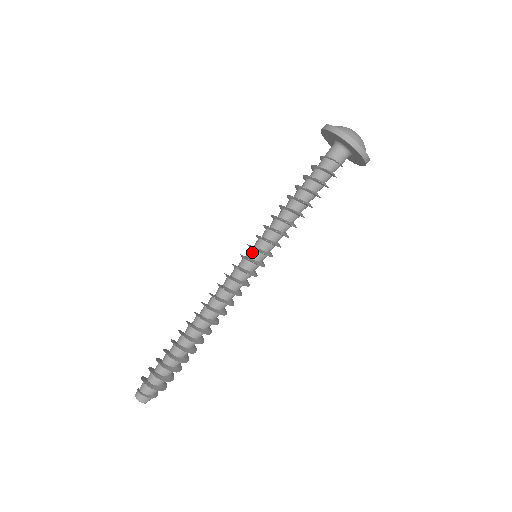
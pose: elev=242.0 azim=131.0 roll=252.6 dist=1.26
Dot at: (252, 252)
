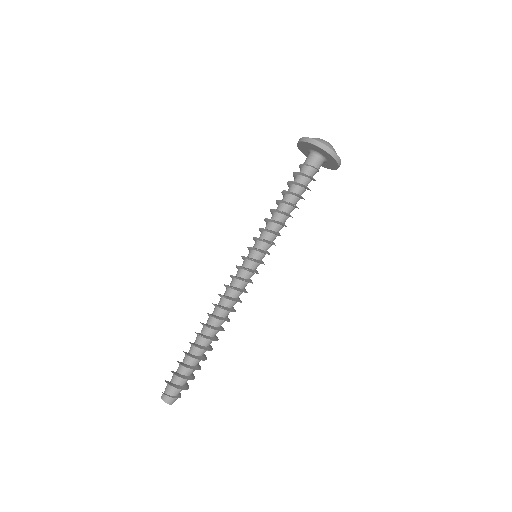
Dot at: (253, 253)
